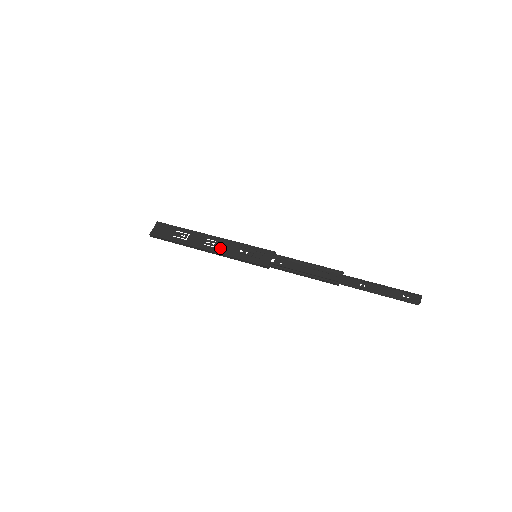
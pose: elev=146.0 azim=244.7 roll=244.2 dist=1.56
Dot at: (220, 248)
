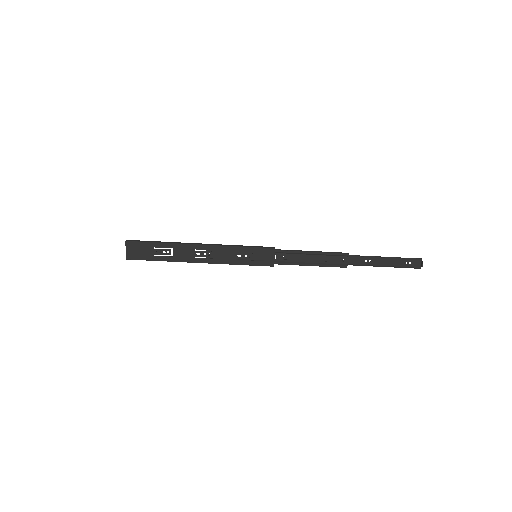
Dot at: (215, 258)
